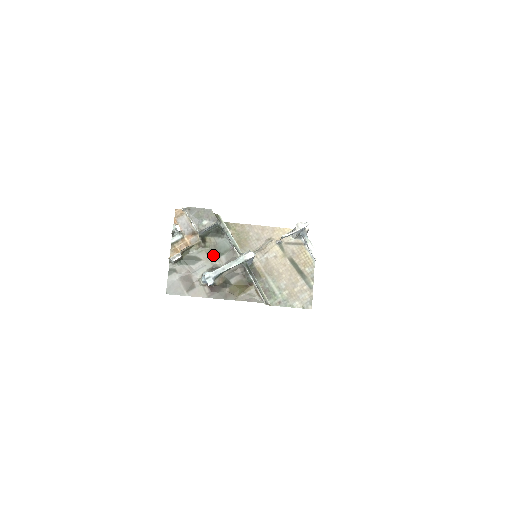
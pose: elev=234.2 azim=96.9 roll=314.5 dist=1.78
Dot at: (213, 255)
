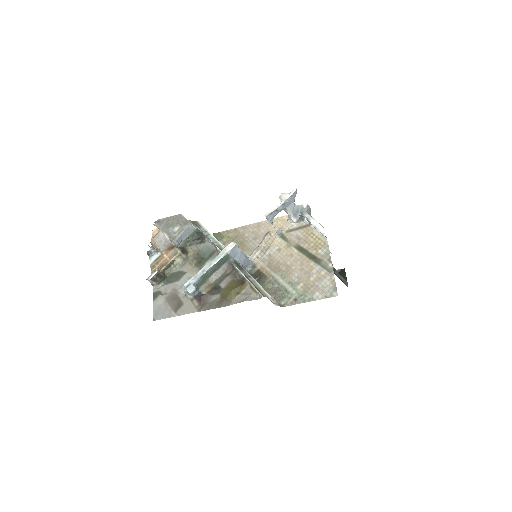
Dot at: (197, 264)
